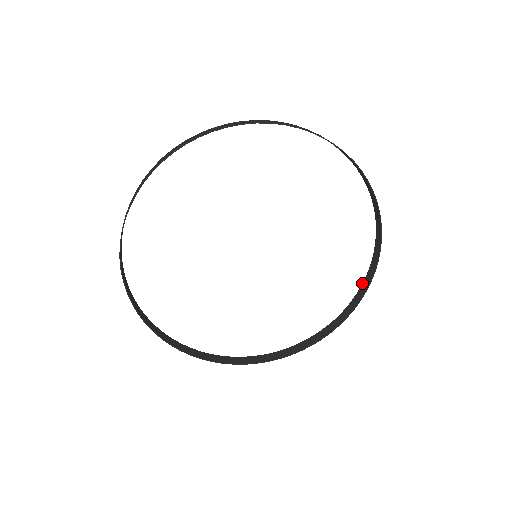
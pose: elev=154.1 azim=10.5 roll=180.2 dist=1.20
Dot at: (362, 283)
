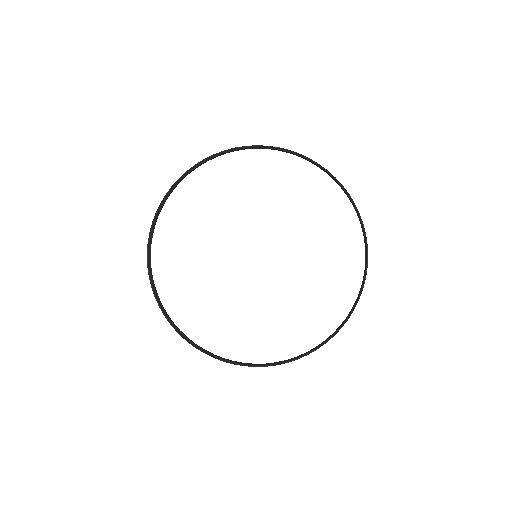
Dot at: occluded
